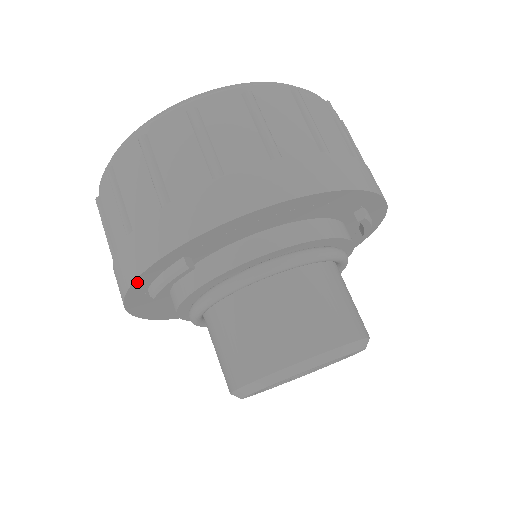
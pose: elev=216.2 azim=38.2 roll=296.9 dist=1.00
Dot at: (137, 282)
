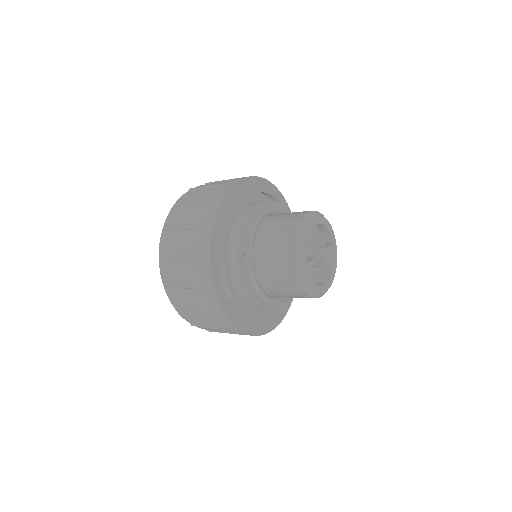
Dot at: (218, 294)
